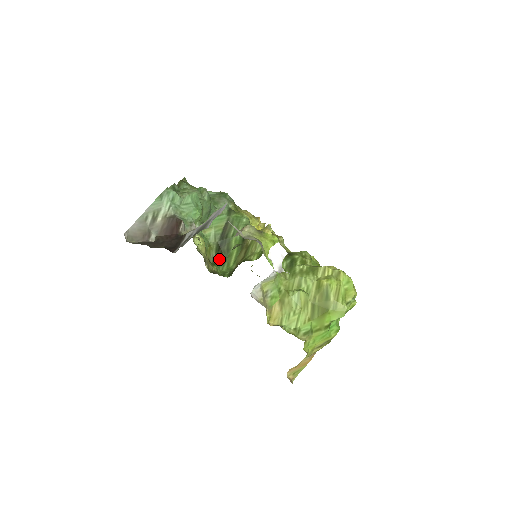
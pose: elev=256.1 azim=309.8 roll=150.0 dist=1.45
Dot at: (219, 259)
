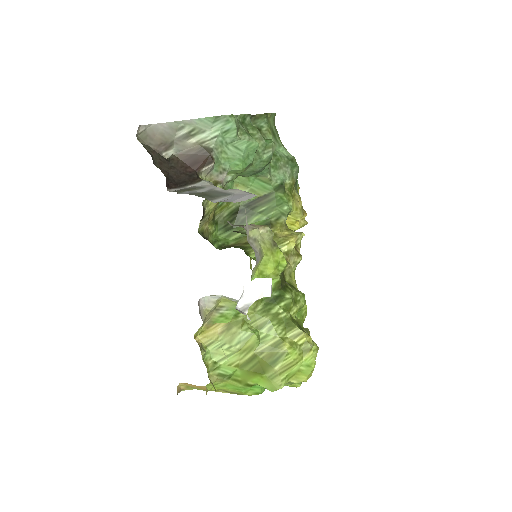
Dot at: (226, 223)
